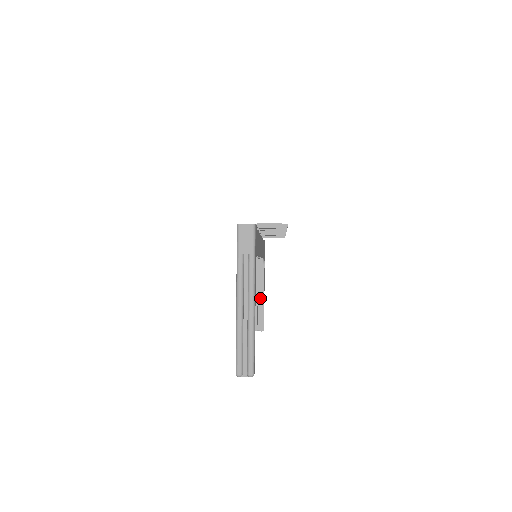
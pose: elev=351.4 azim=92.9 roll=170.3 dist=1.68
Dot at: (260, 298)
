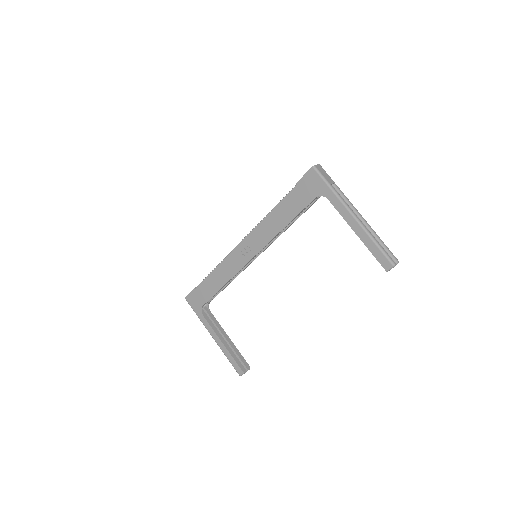
Dot at: (228, 341)
